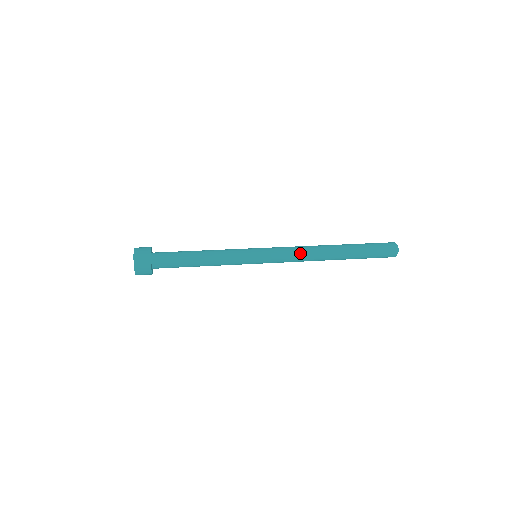
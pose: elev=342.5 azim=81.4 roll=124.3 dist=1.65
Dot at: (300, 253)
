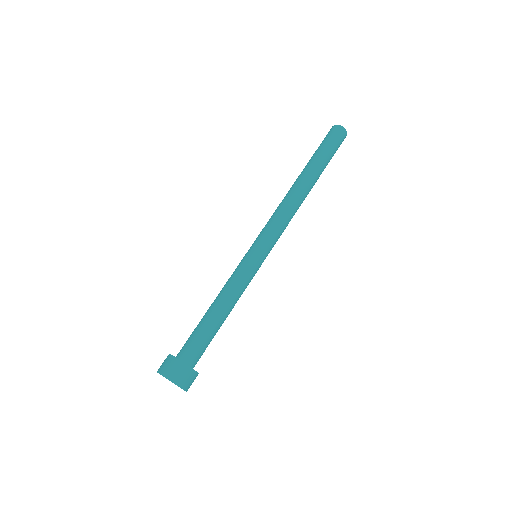
Dot at: occluded
